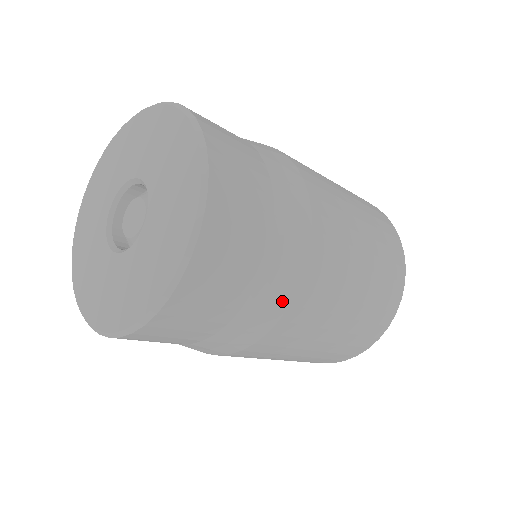
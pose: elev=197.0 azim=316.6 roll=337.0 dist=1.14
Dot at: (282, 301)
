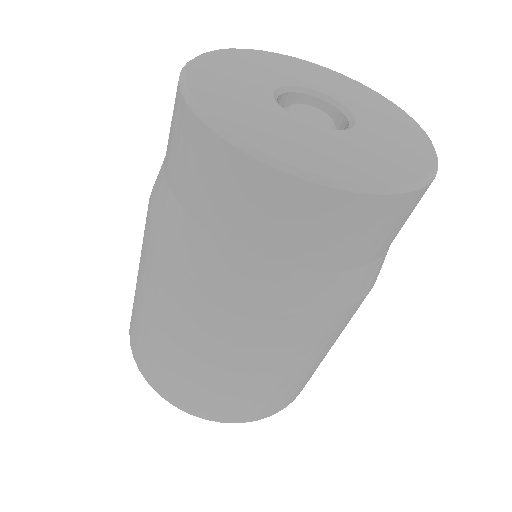
Dot at: (327, 305)
